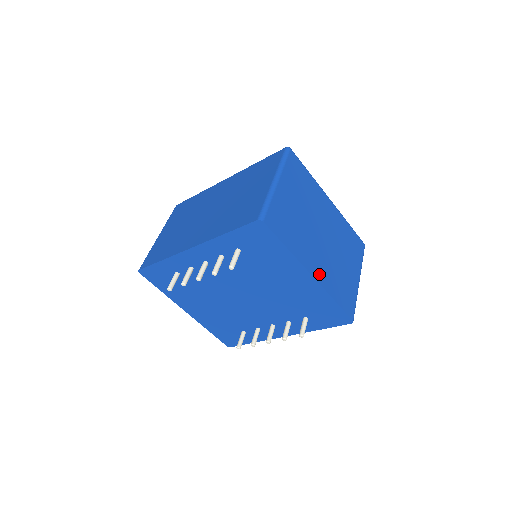
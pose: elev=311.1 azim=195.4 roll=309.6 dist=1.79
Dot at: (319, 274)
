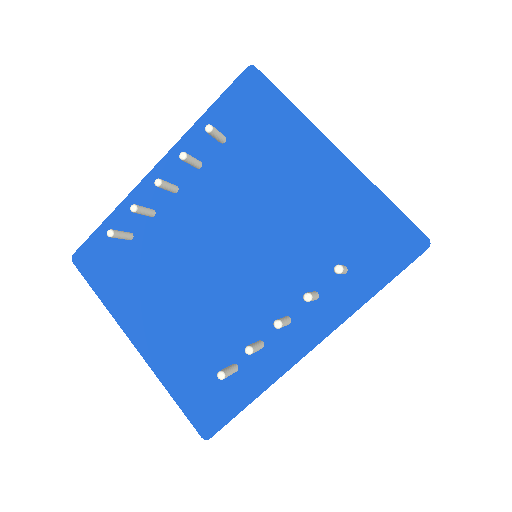
Dot at: occluded
